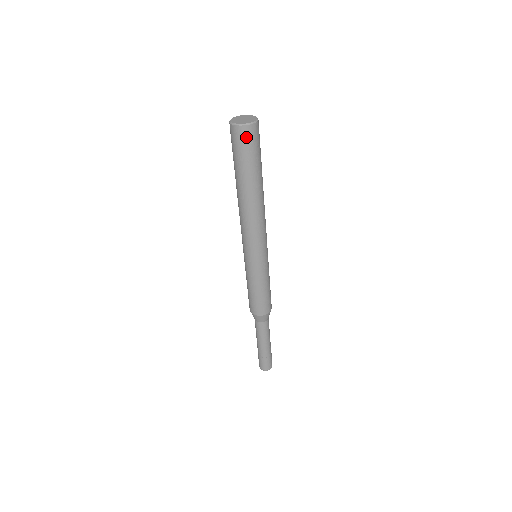
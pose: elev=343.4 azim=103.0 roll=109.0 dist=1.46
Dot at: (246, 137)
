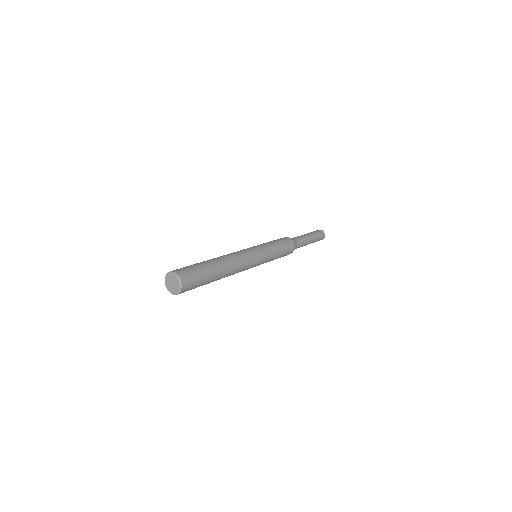
Dot at: occluded
